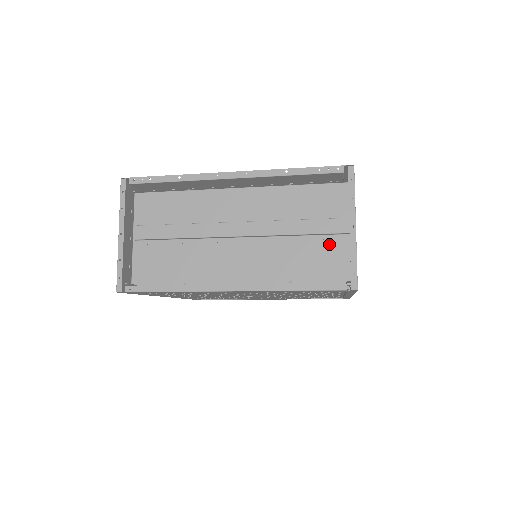
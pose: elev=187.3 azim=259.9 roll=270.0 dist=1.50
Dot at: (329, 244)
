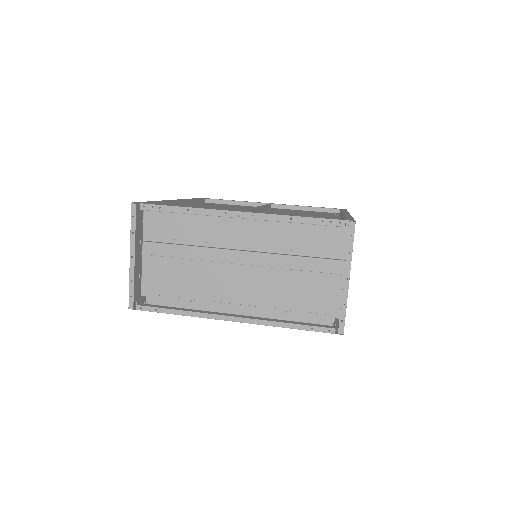
Dot at: (324, 281)
